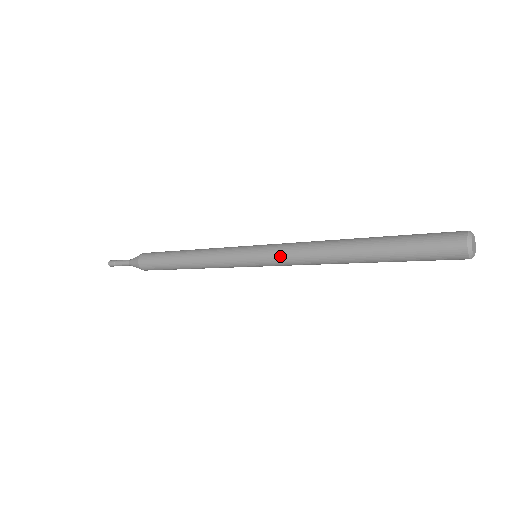
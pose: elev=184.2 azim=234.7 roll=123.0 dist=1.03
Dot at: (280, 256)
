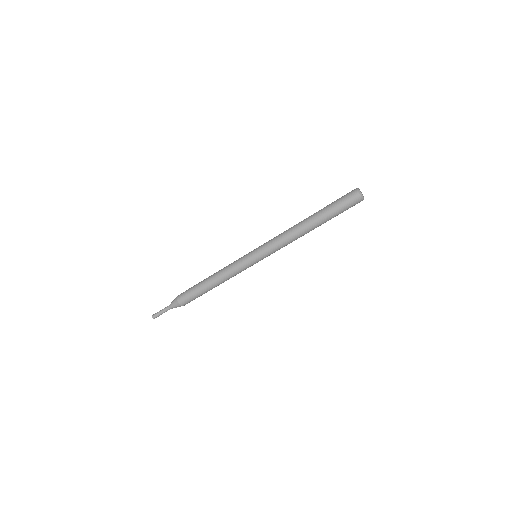
Dot at: occluded
